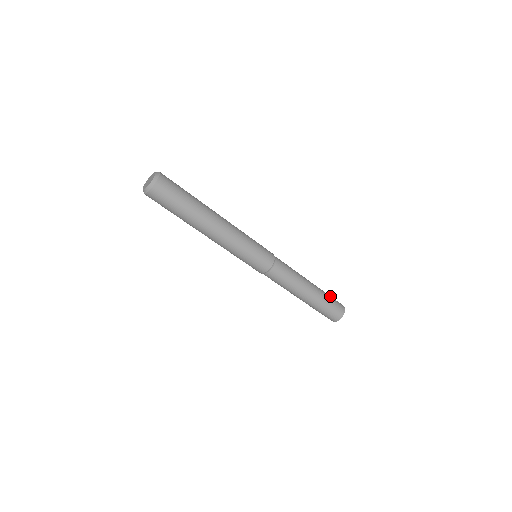
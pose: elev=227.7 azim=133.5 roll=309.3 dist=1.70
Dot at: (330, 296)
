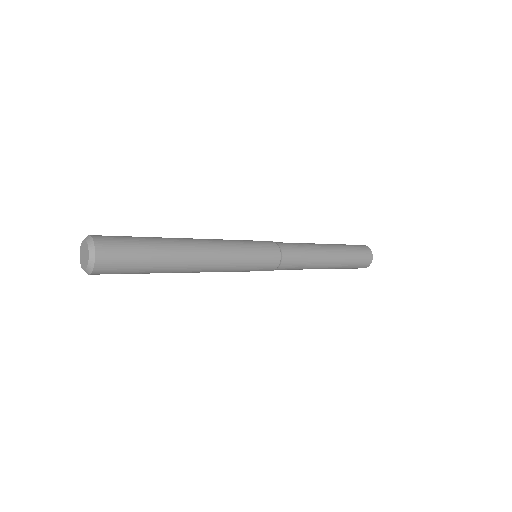
Dot at: (351, 246)
